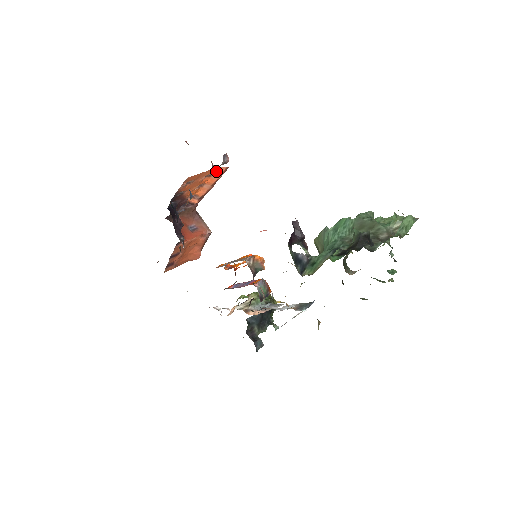
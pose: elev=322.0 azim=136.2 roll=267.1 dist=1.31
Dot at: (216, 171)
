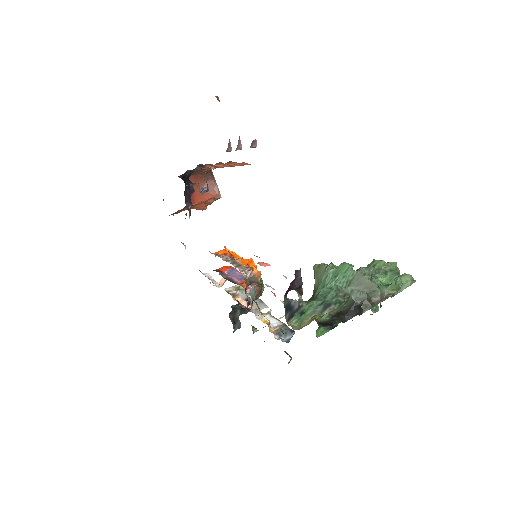
Dot at: occluded
